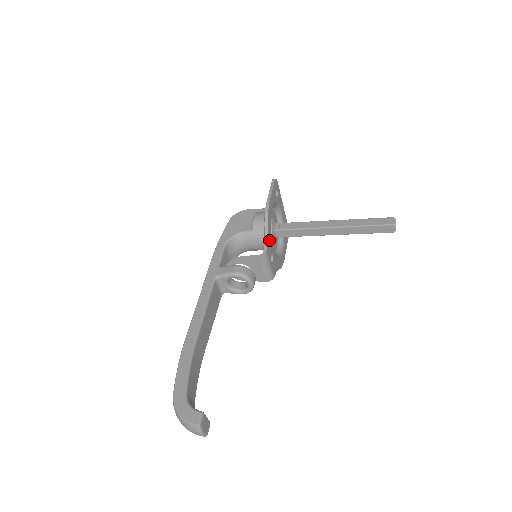
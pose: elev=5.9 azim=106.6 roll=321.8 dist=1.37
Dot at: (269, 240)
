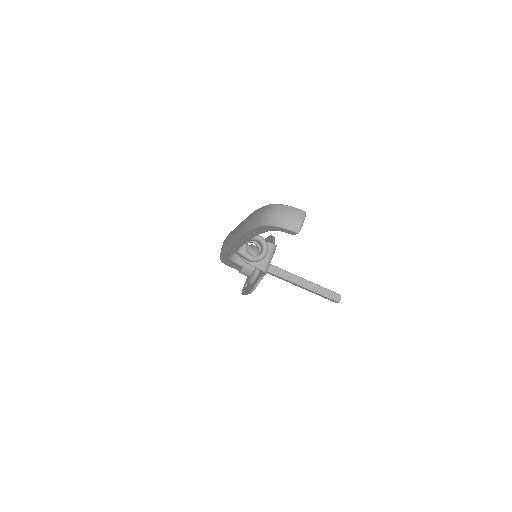
Dot at: occluded
